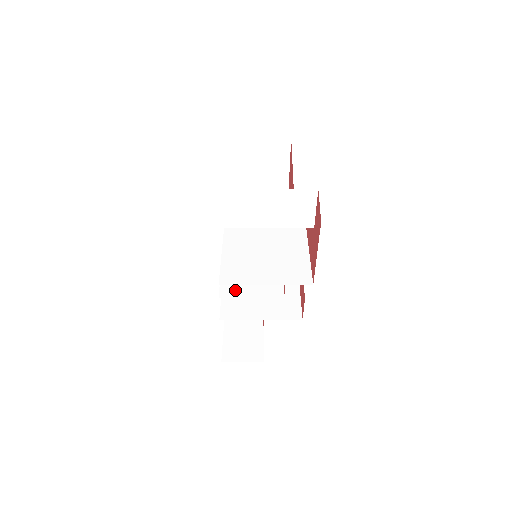
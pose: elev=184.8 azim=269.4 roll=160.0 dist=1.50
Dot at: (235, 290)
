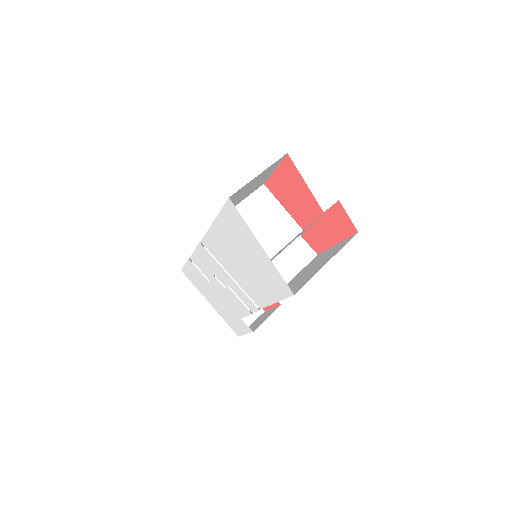
Dot at: occluded
